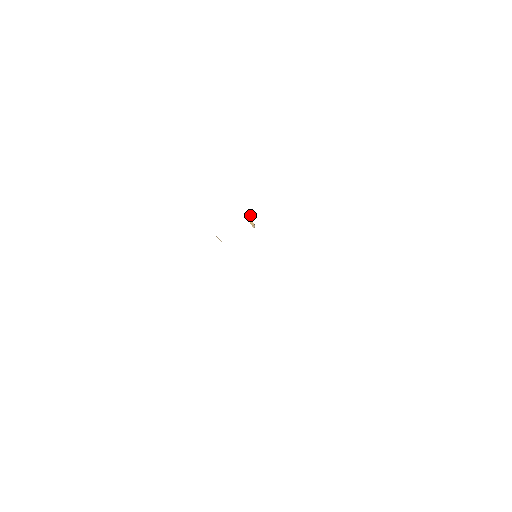
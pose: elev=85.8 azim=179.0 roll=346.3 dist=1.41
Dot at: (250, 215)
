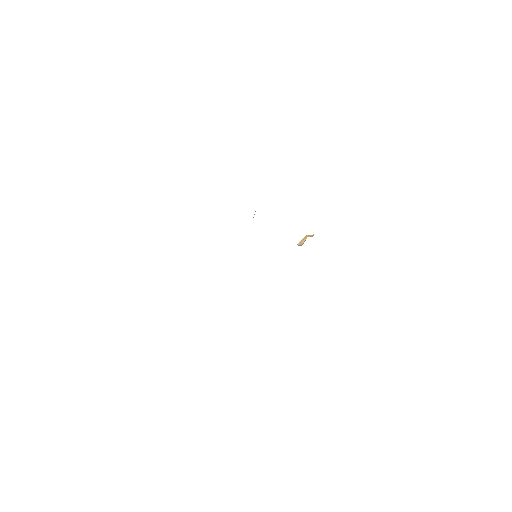
Dot at: (312, 235)
